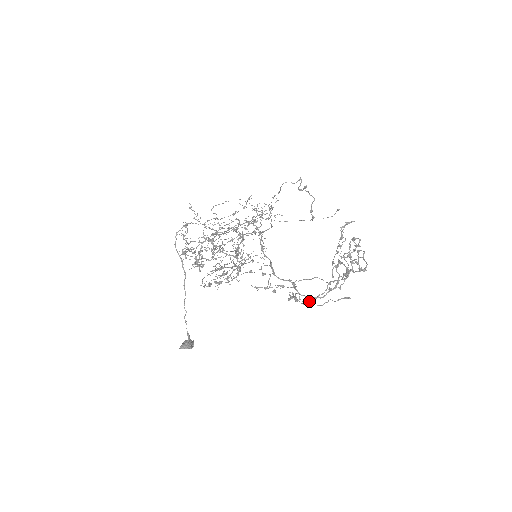
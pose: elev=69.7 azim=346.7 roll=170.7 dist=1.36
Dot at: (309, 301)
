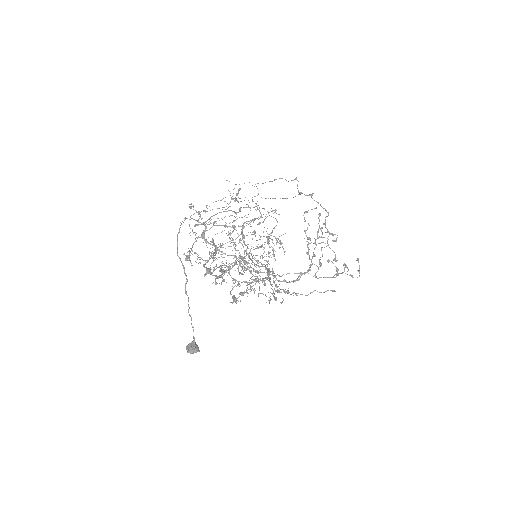
Dot at: occluded
